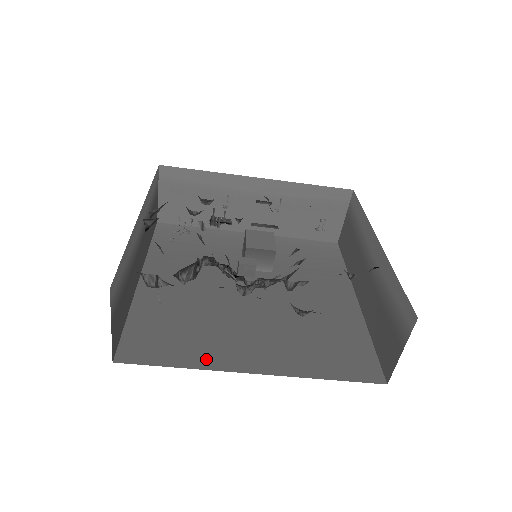
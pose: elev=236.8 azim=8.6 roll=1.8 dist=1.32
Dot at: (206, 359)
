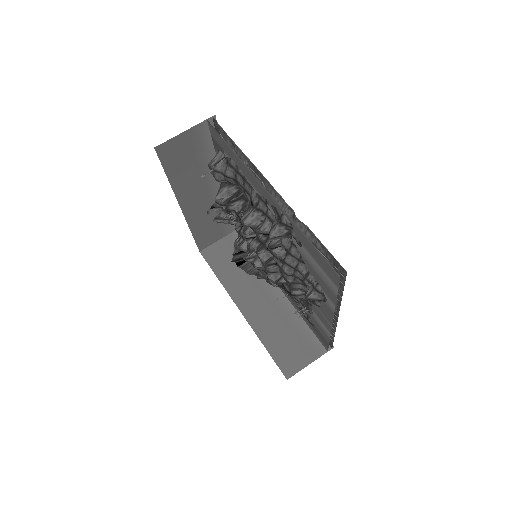
Dot at: occluded
